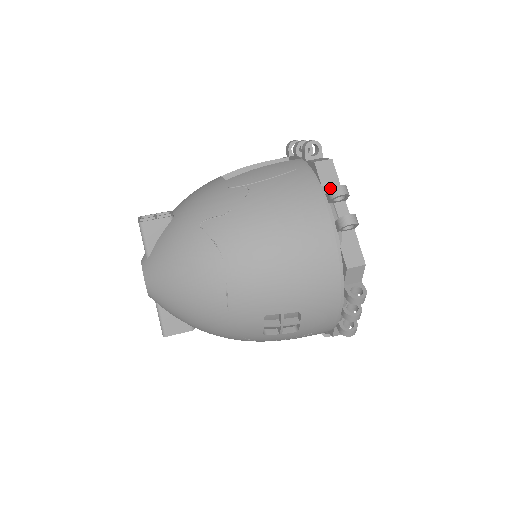
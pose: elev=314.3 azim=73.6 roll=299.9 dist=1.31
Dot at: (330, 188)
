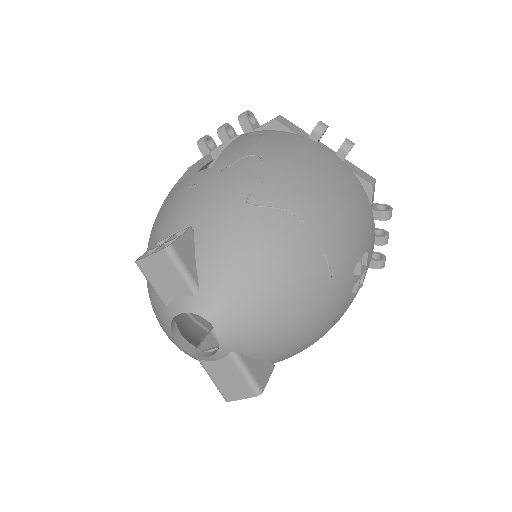
Dot at: (303, 135)
